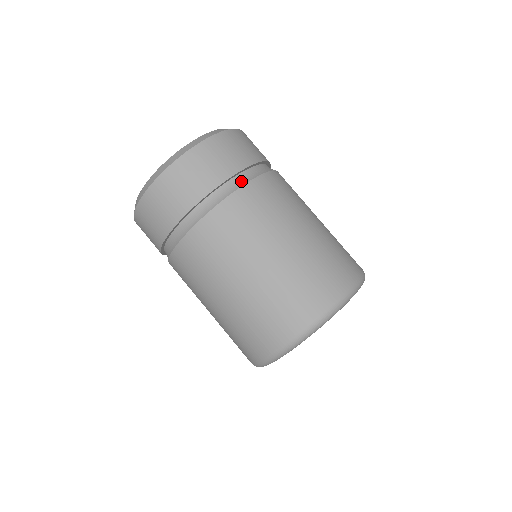
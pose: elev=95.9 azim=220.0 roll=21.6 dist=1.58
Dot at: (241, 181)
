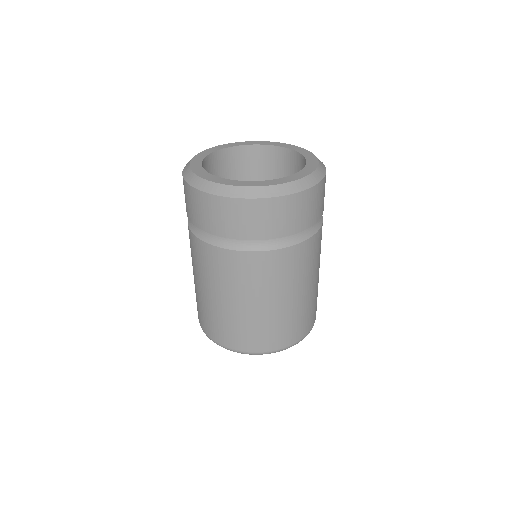
Dot at: (224, 243)
